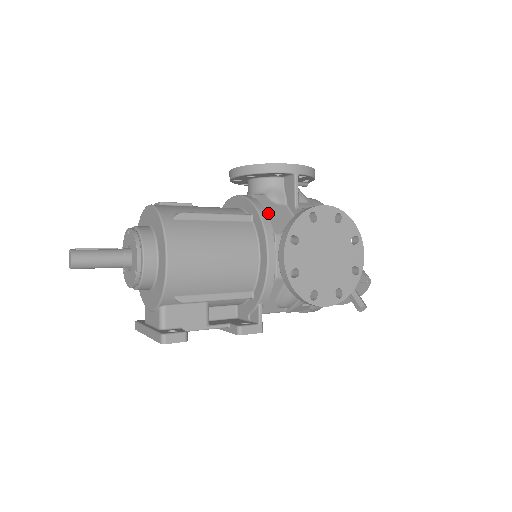
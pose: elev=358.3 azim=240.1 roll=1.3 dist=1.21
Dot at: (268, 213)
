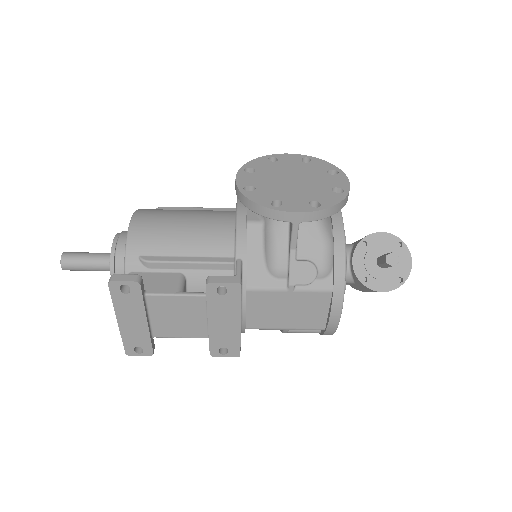
Dot at: occluded
